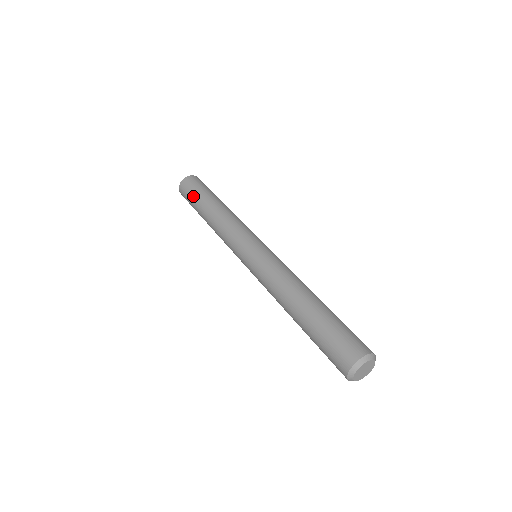
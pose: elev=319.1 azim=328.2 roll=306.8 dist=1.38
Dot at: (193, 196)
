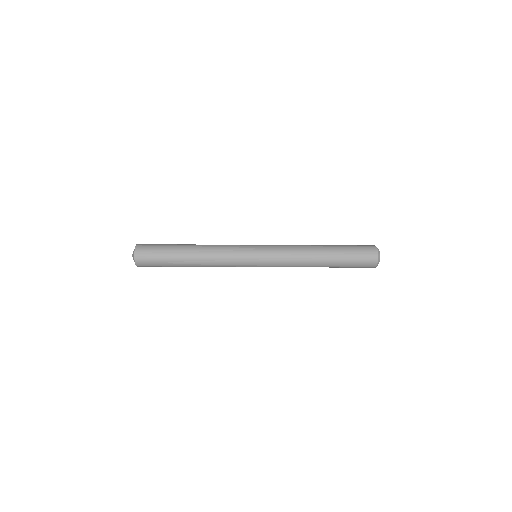
Dot at: (162, 255)
